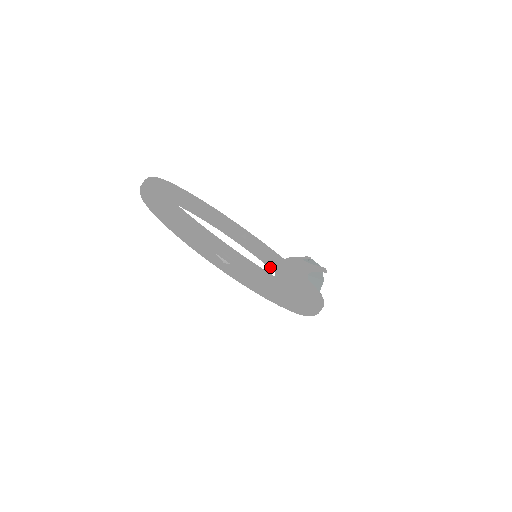
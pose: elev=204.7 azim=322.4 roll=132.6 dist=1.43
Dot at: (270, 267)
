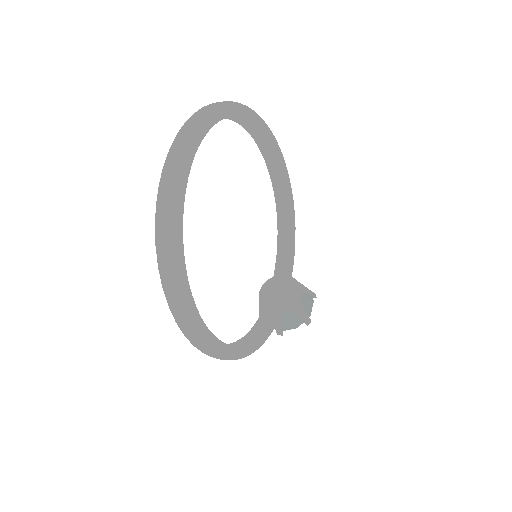
Dot at: (275, 268)
